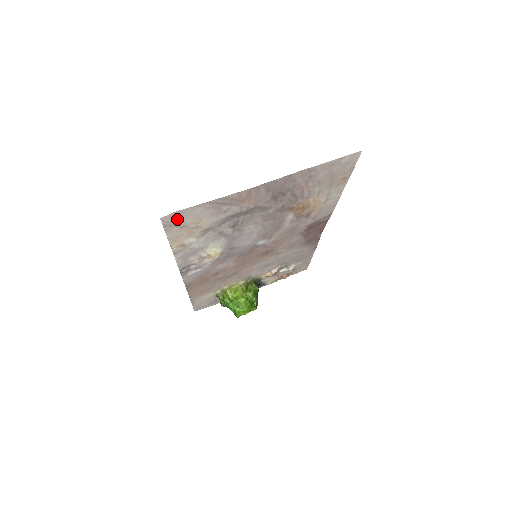
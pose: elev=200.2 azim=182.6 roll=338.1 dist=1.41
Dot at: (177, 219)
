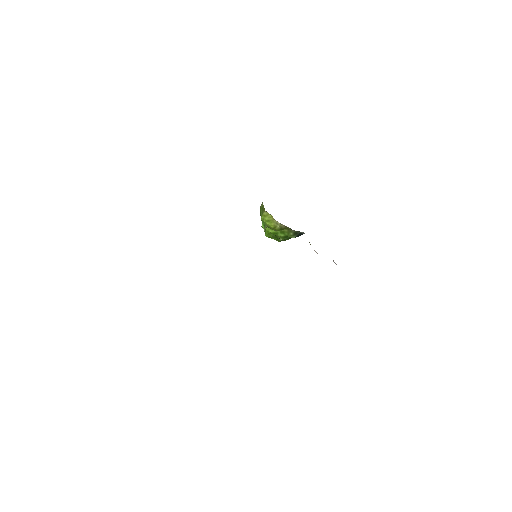
Dot at: occluded
